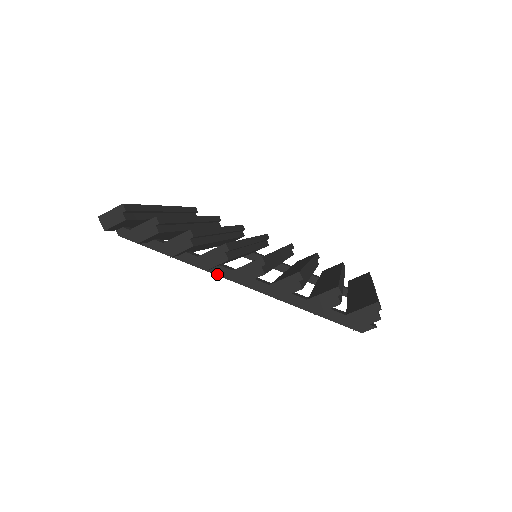
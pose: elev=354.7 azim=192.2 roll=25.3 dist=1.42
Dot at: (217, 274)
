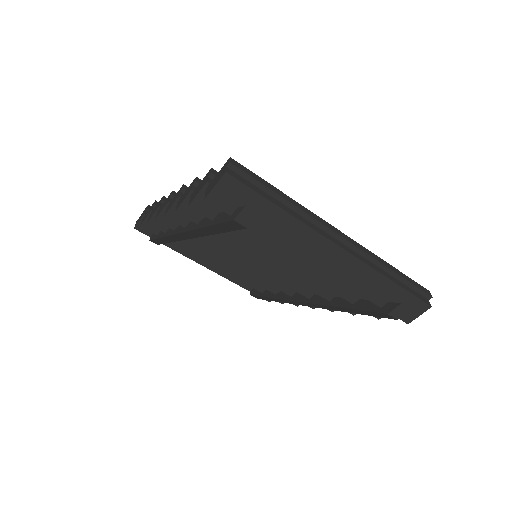
Dot at: (175, 233)
